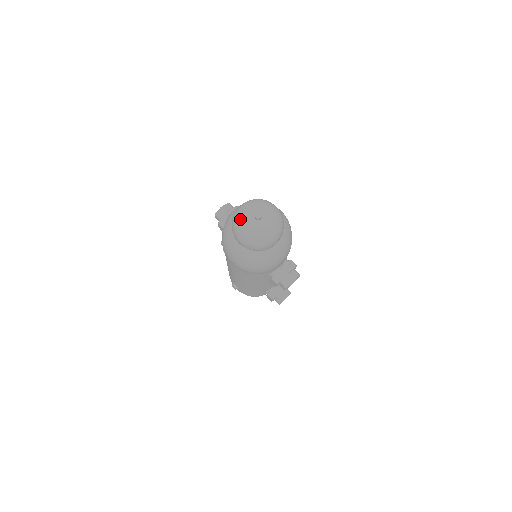
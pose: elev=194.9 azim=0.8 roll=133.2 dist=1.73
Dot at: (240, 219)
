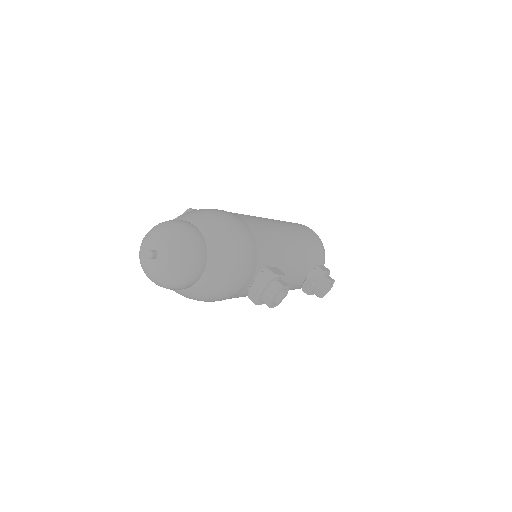
Dot at: occluded
